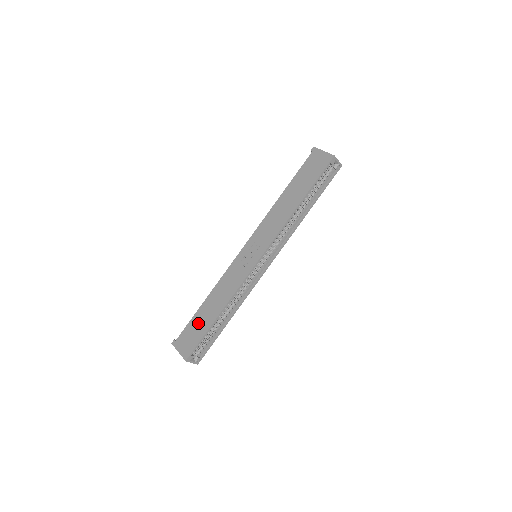
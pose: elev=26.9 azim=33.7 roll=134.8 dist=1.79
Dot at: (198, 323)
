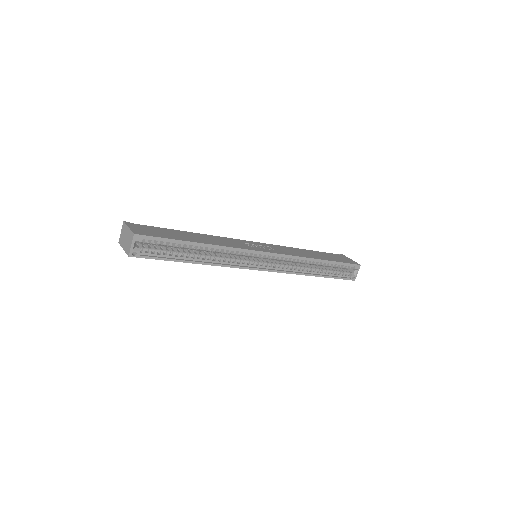
Dot at: (171, 232)
